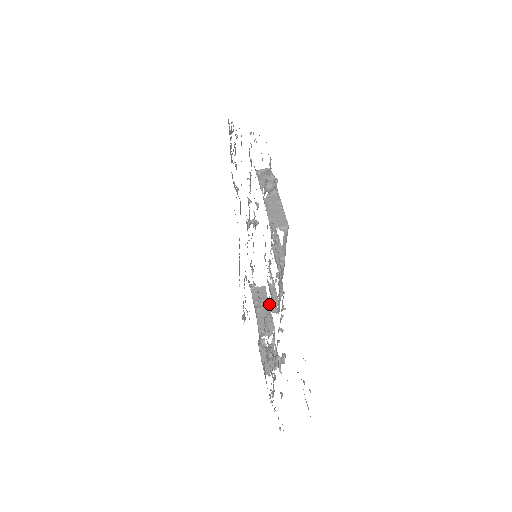
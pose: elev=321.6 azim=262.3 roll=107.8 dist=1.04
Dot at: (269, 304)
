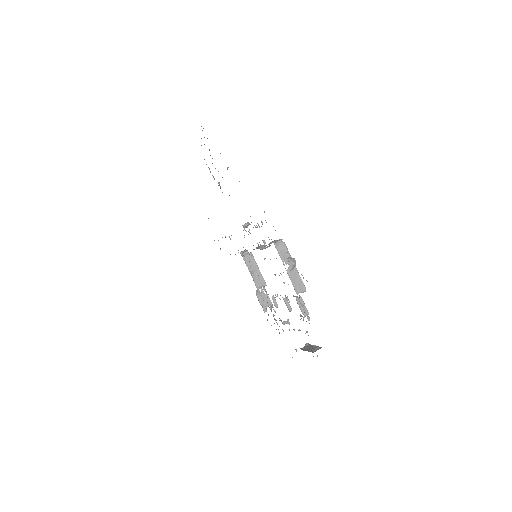
Dot at: (276, 296)
